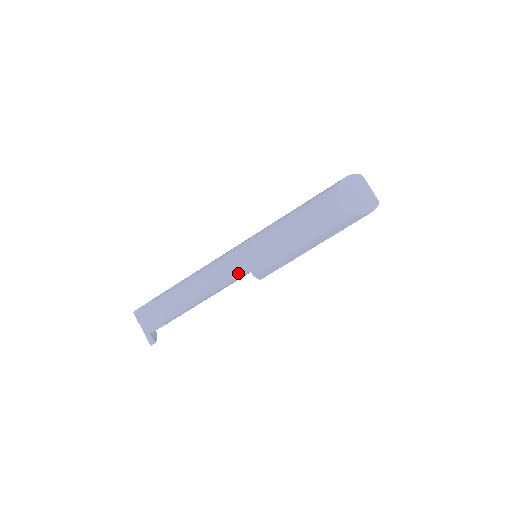
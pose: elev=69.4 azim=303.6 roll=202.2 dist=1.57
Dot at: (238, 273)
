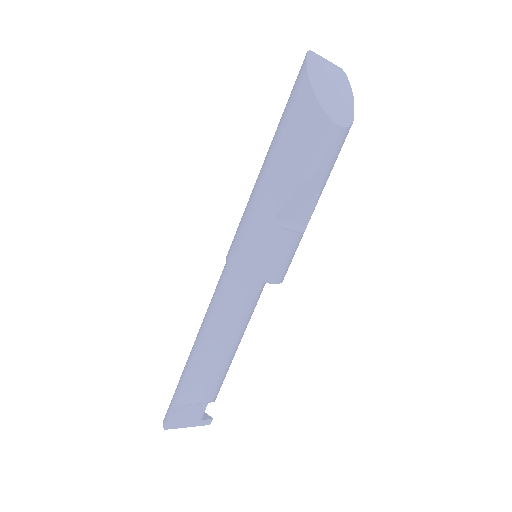
Dot at: (260, 294)
